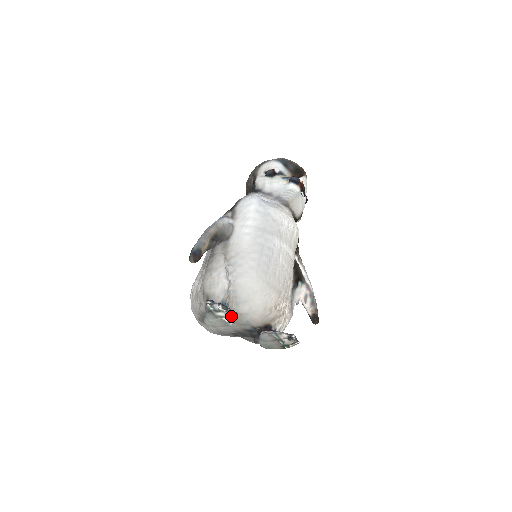
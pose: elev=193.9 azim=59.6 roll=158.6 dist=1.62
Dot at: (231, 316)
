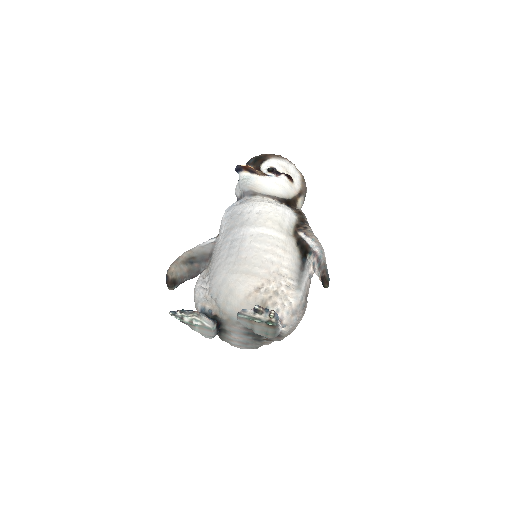
Dot at: (193, 317)
